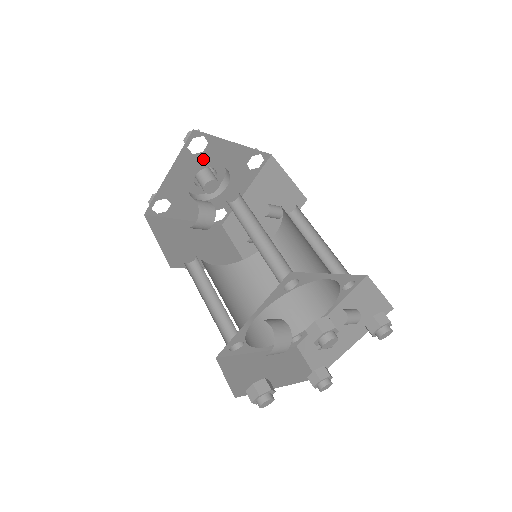
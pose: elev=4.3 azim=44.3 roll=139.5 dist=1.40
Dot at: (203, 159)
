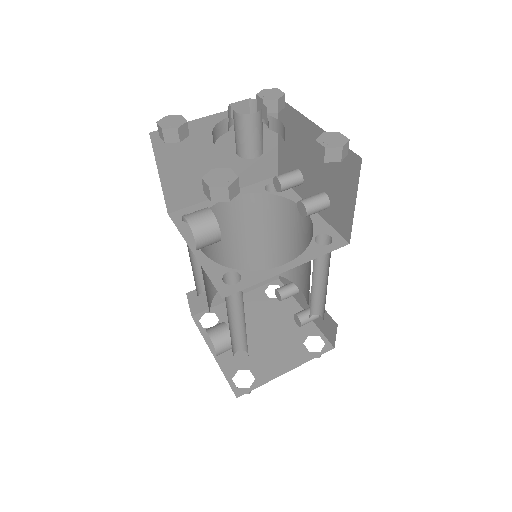
Dot at: occluded
